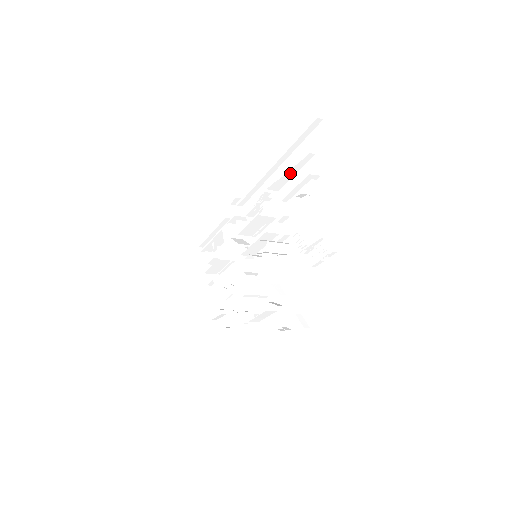
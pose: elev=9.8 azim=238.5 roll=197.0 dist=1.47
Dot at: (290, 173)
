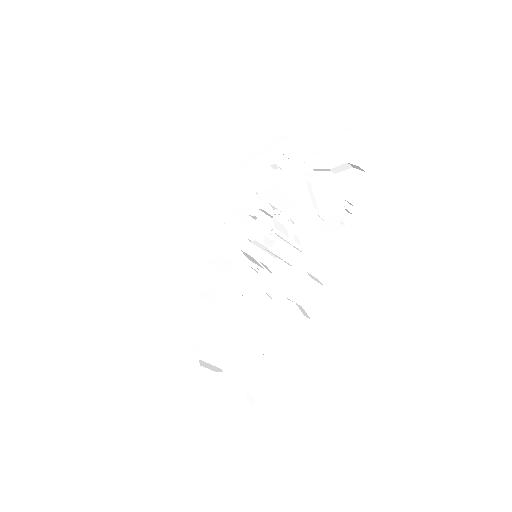
Dot at: (237, 197)
